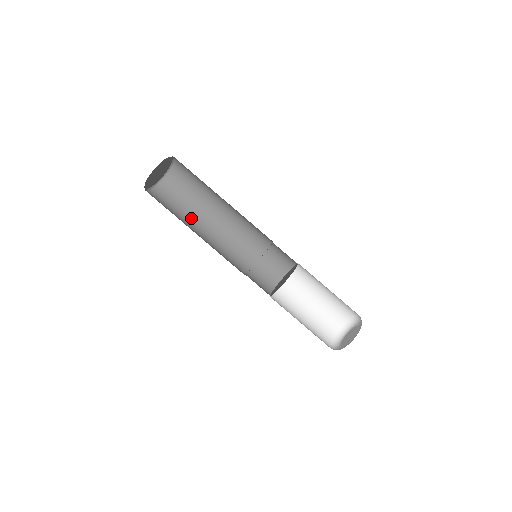
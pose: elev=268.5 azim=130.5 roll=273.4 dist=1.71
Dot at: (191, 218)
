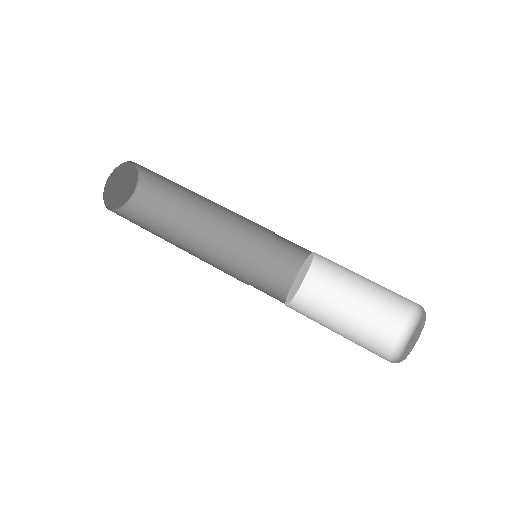
Dot at: (177, 227)
